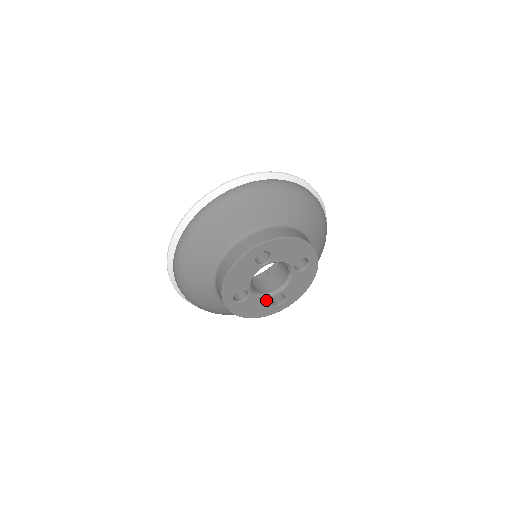
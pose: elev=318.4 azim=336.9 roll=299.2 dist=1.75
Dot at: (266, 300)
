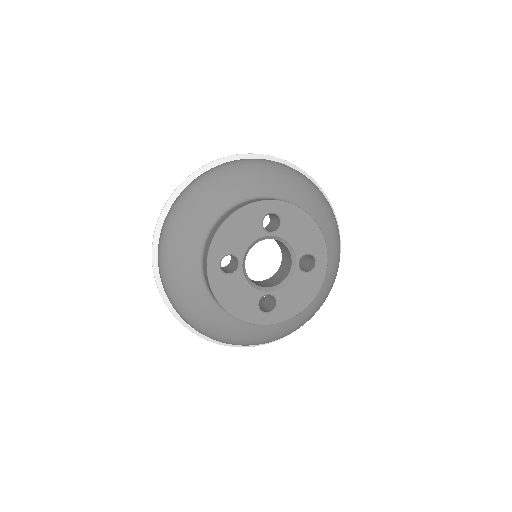
Dot at: (254, 293)
